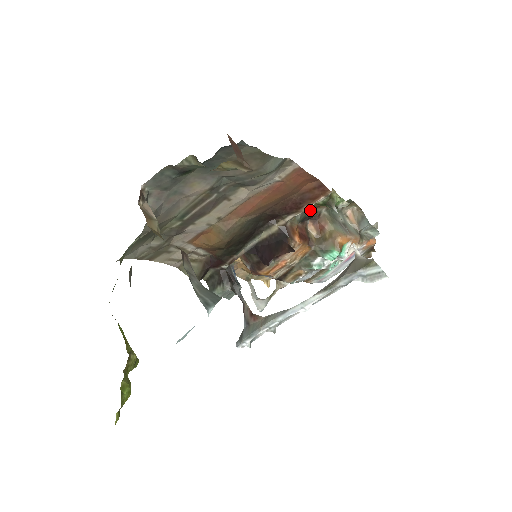
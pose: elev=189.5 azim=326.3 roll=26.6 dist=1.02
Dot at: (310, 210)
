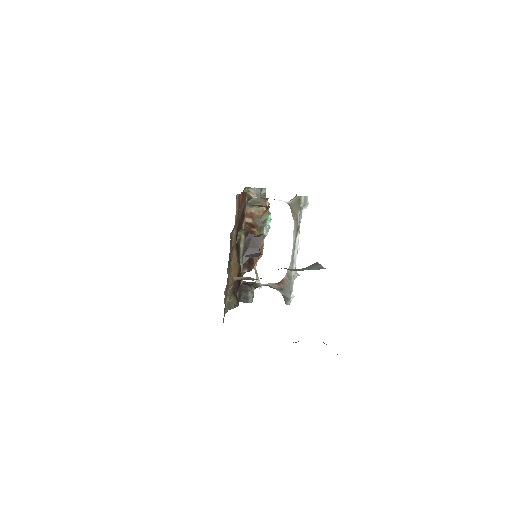
Dot at: occluded
